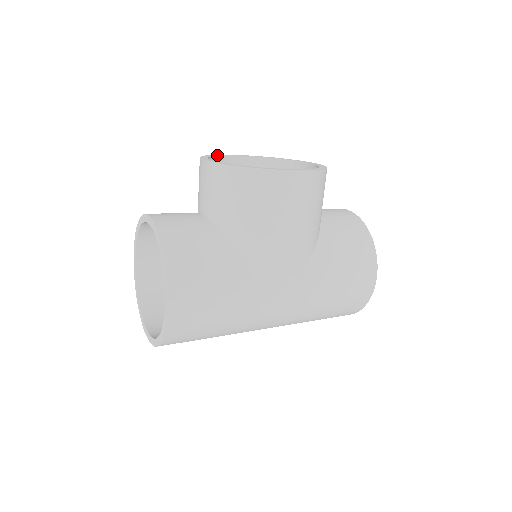
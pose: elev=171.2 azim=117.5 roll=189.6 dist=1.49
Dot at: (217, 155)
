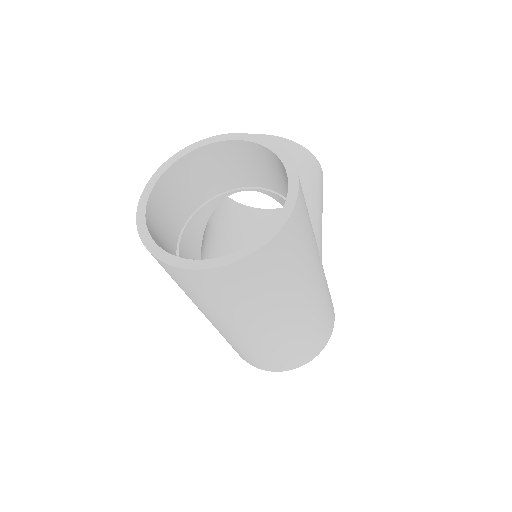
Dot at: occluded
